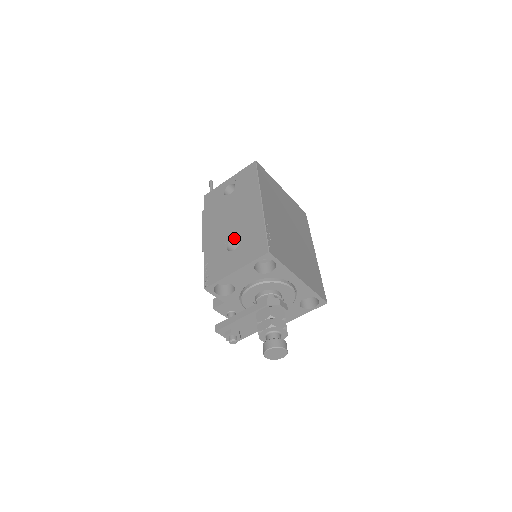
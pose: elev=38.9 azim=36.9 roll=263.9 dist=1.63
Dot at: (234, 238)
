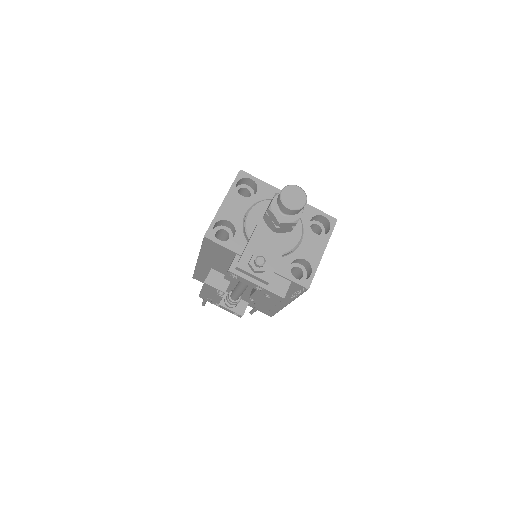
Dot at: occluded
